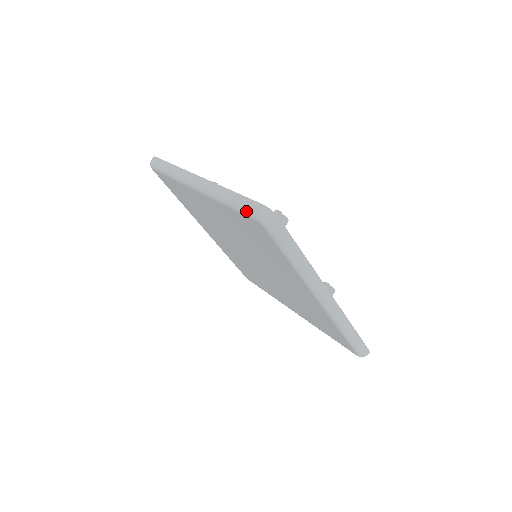
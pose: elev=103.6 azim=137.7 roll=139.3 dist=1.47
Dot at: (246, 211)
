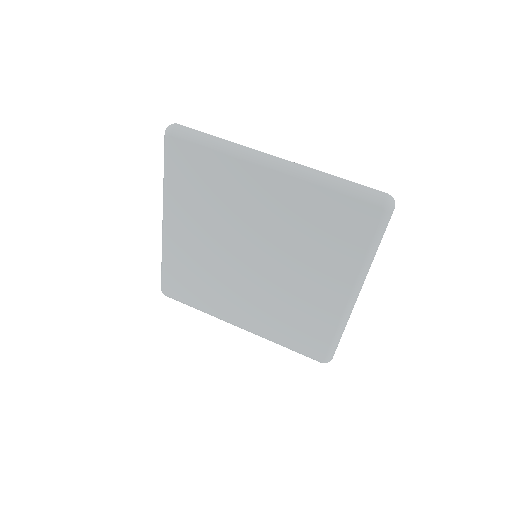
Dot at: (164, 150)
